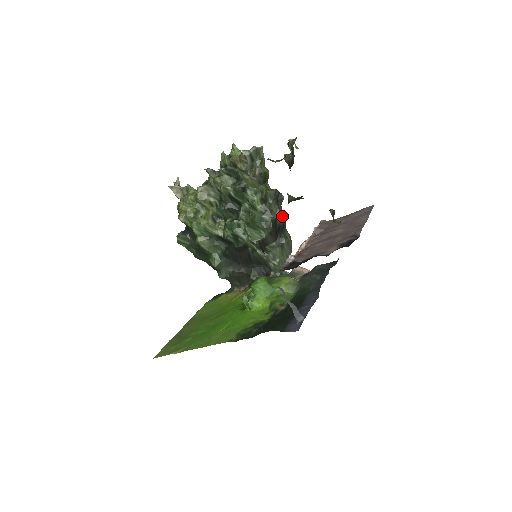
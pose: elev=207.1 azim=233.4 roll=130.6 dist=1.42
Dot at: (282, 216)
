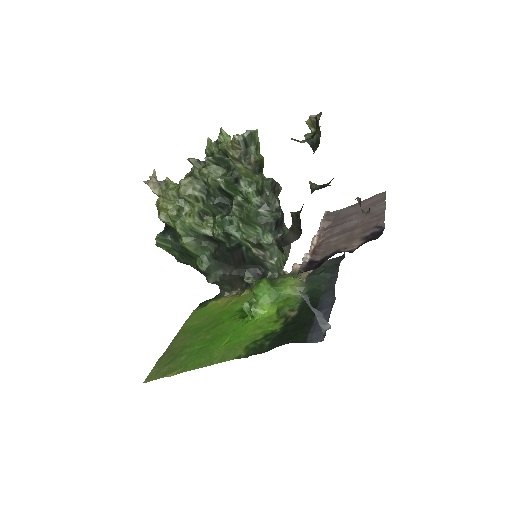
Dot at: (281, 209)
